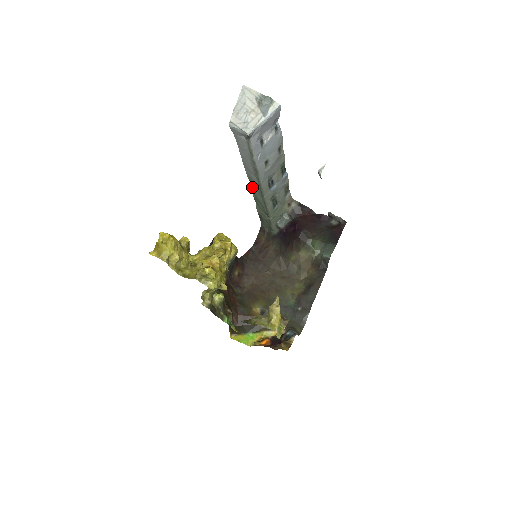
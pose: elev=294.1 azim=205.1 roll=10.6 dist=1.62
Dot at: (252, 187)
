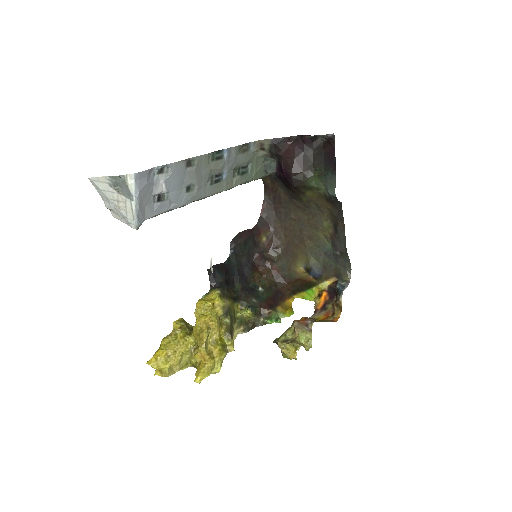
Dot at: occluded
